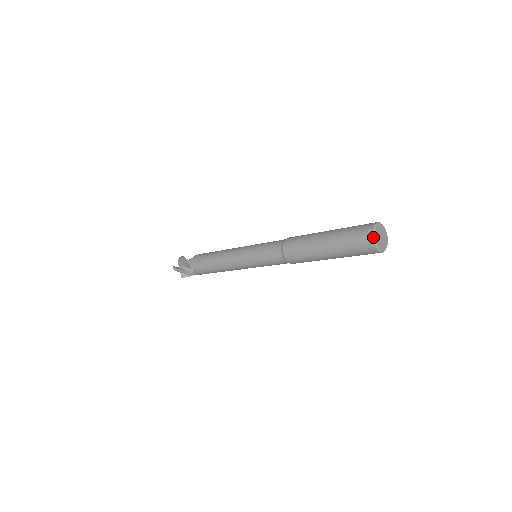
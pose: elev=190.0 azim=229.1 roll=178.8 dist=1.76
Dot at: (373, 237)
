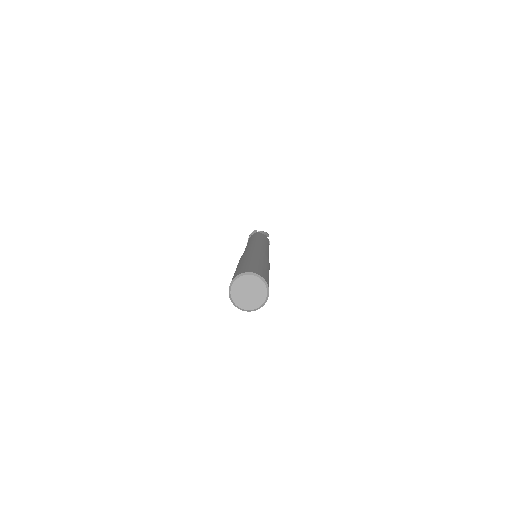
Dot at: occluded
